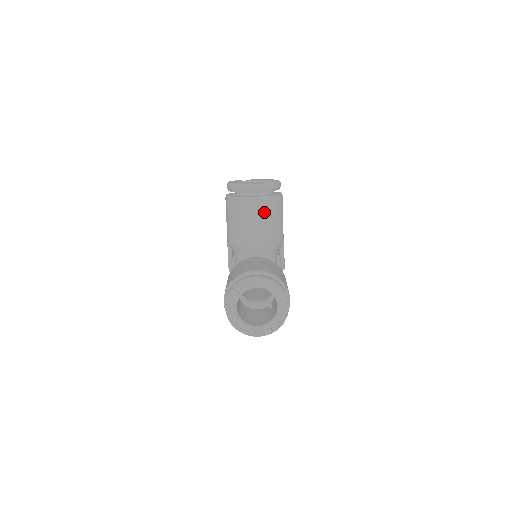
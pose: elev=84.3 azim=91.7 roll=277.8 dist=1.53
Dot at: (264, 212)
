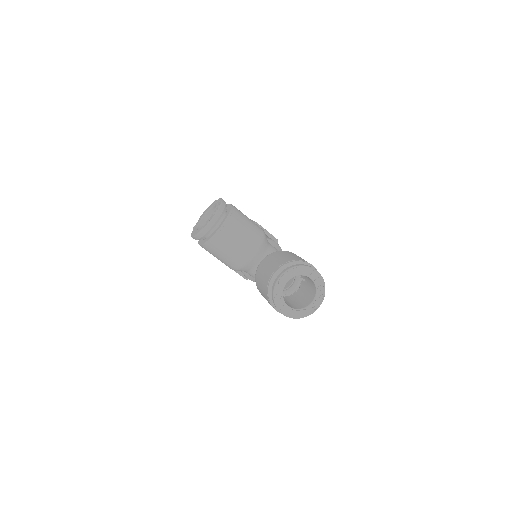
Dot at: (235, 230)
